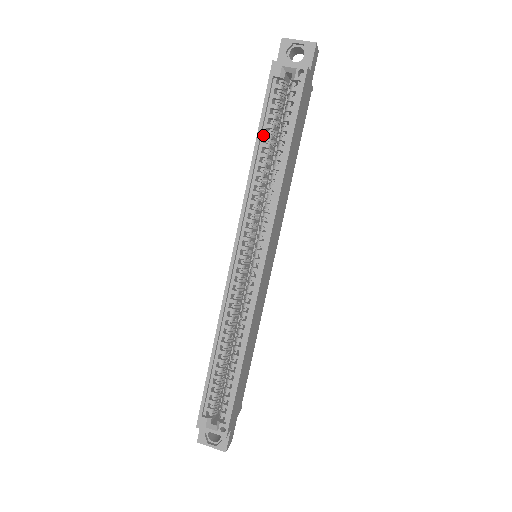
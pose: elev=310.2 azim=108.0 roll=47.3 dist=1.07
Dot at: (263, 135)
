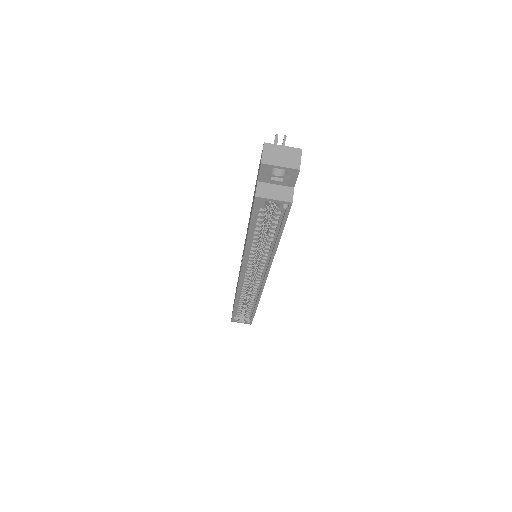
Dot at: (253, 230)
